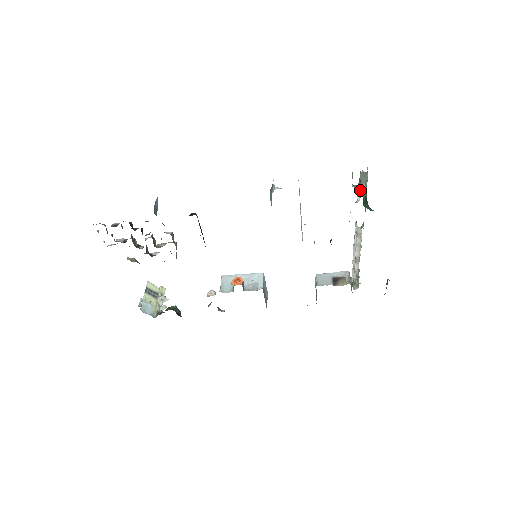
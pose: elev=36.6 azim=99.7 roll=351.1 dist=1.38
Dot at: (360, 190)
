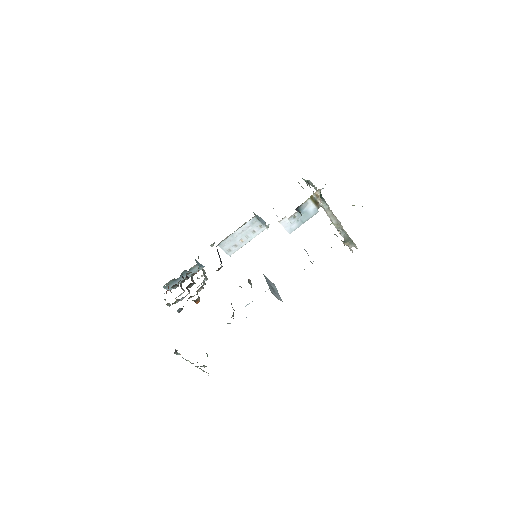
Dot at: occluded
